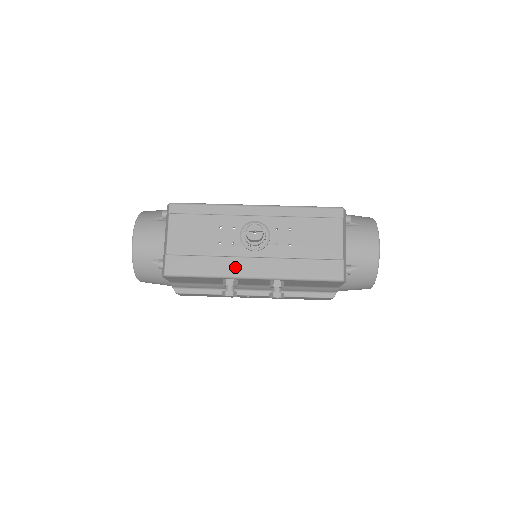
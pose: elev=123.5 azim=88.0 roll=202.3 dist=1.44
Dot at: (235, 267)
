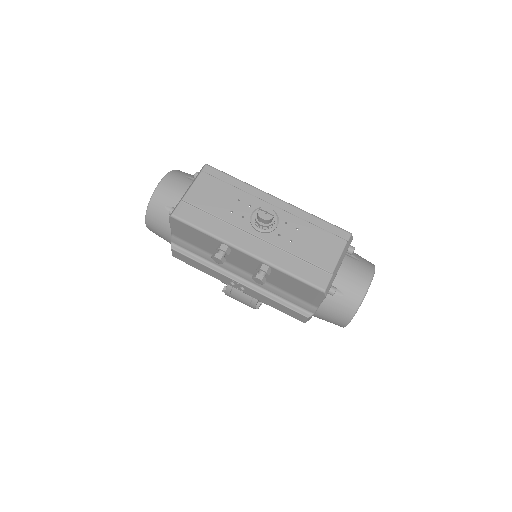
Dot at: (235, 236)
